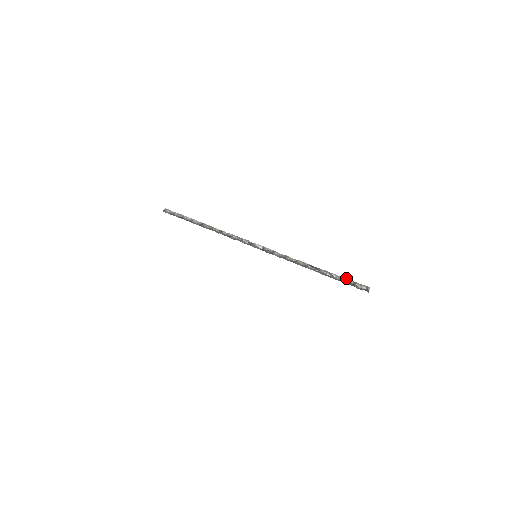
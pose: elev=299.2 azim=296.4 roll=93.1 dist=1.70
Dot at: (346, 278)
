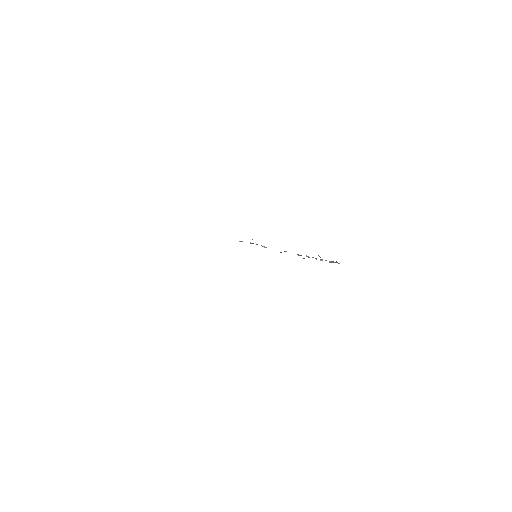
Dot at: occluded
